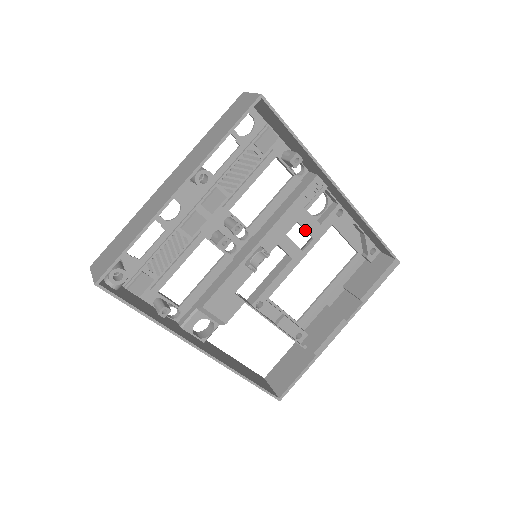
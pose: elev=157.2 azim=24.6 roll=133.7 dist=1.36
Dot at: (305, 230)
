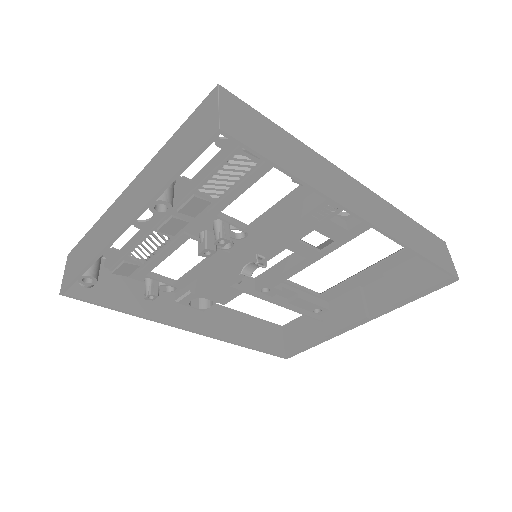
Dot at: (325, 235)
